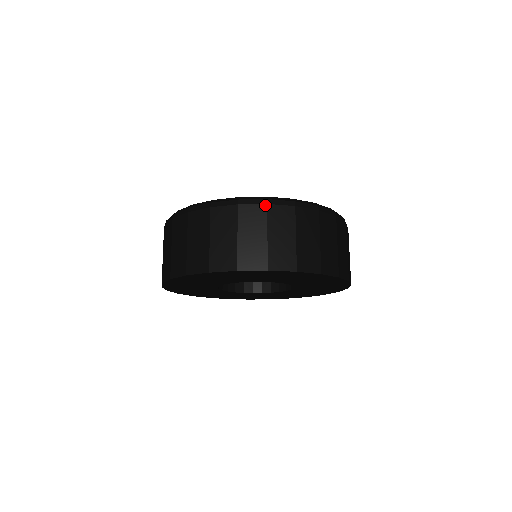
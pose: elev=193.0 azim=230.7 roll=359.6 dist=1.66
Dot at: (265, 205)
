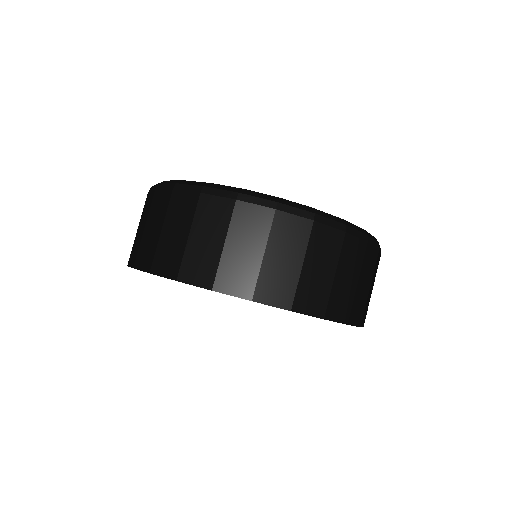
Dot at: (233, 200)
